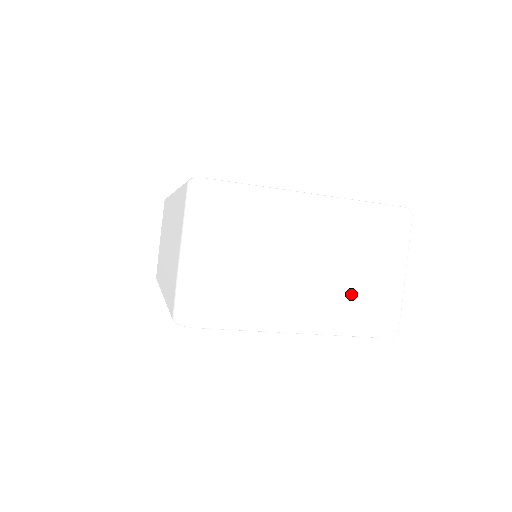
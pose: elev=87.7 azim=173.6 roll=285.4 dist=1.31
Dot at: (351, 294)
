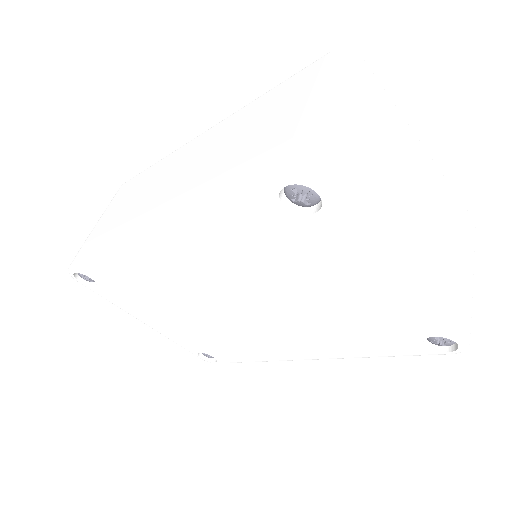
Dot at: (445, 267)
